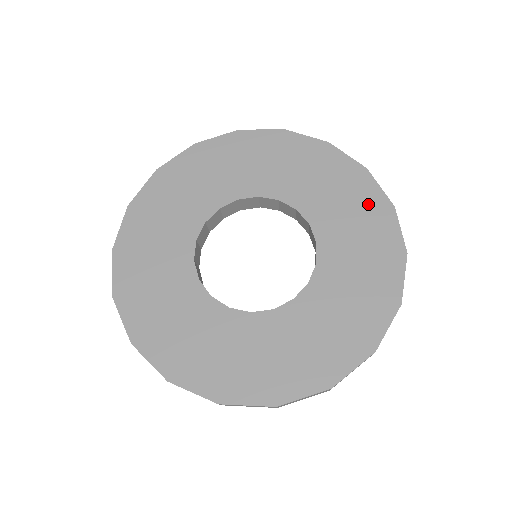
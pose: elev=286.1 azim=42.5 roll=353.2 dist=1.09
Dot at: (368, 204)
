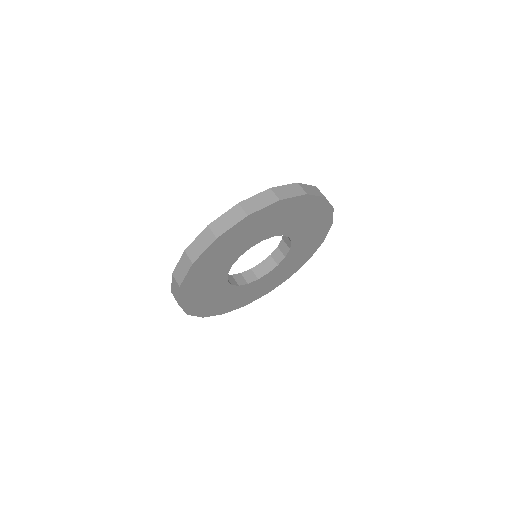
Dot at: (323, 226)
